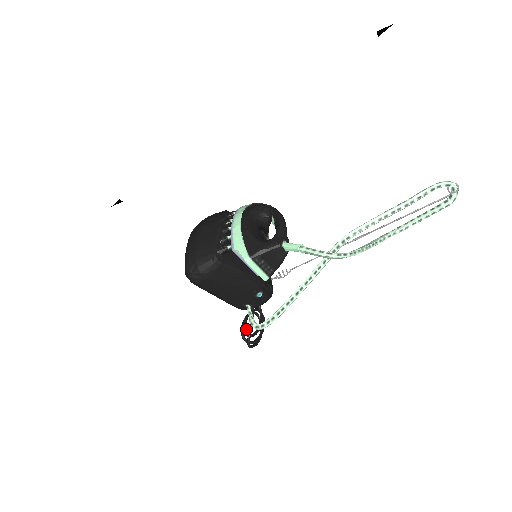
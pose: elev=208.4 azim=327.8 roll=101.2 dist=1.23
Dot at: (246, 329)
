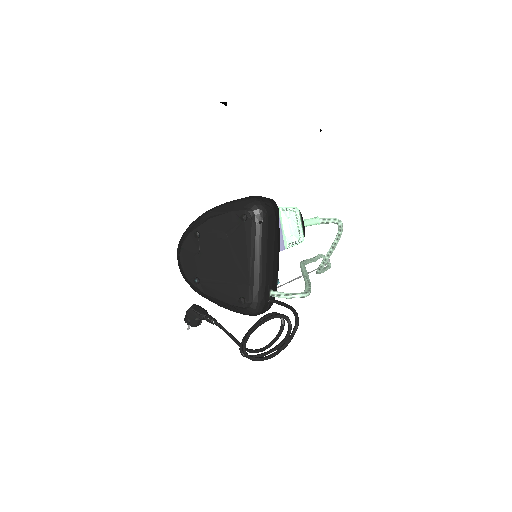
Dot at: (280, 315)
